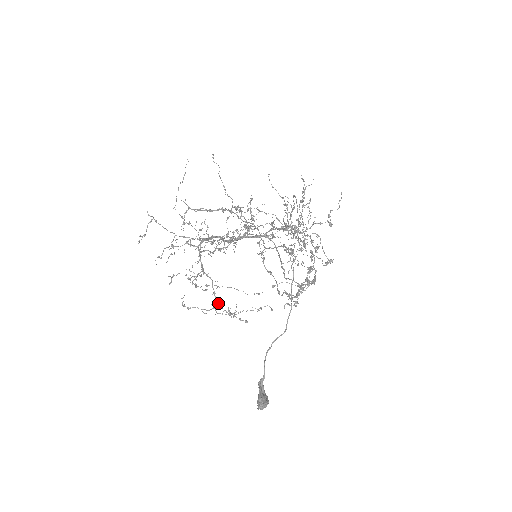
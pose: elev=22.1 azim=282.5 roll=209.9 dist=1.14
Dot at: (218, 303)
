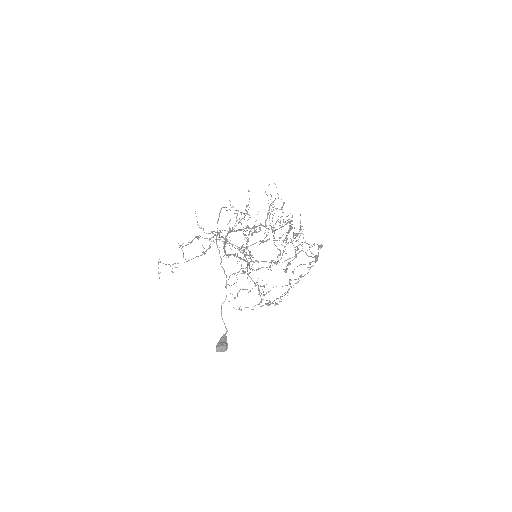
Dot at: occluded
